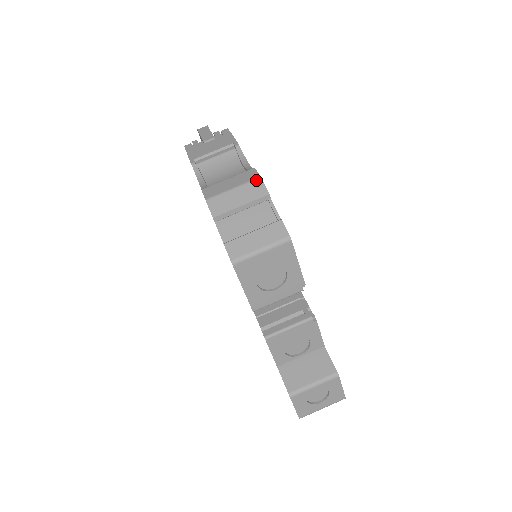
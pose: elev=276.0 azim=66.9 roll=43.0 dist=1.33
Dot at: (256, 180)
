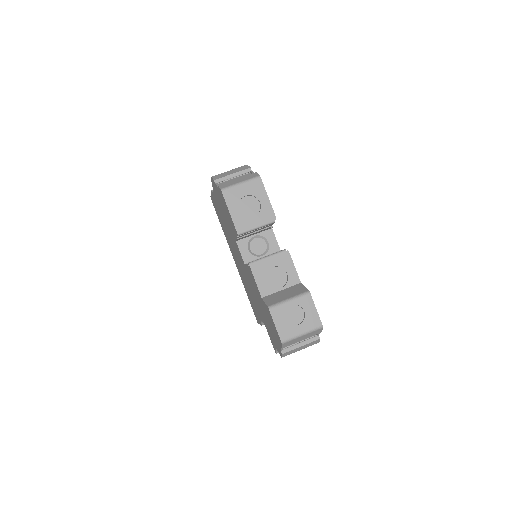
Dot at: (244, 166)
